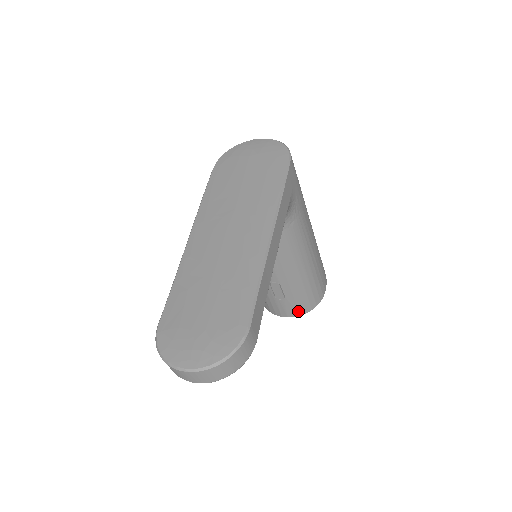
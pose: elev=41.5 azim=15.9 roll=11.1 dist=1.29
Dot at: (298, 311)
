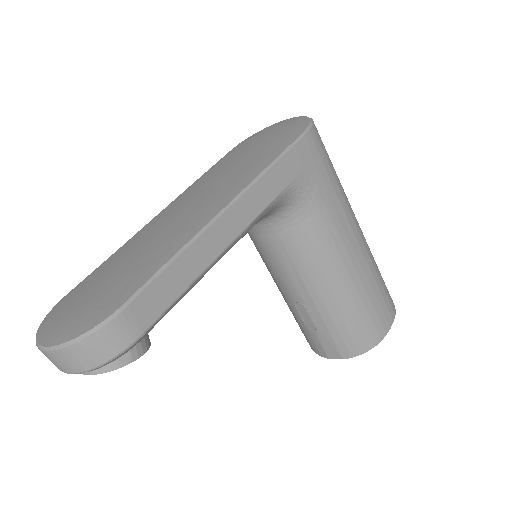
Dot at: (339, 352)
